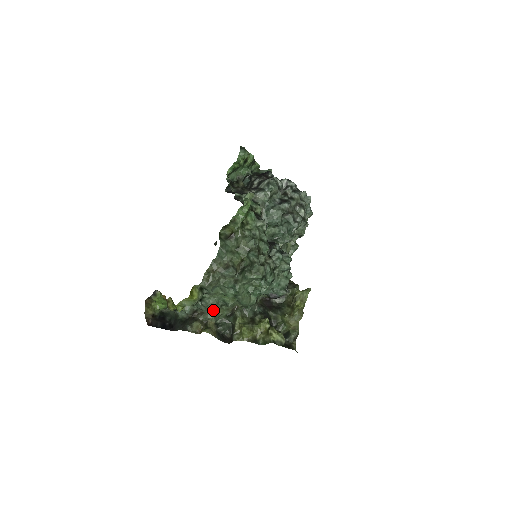
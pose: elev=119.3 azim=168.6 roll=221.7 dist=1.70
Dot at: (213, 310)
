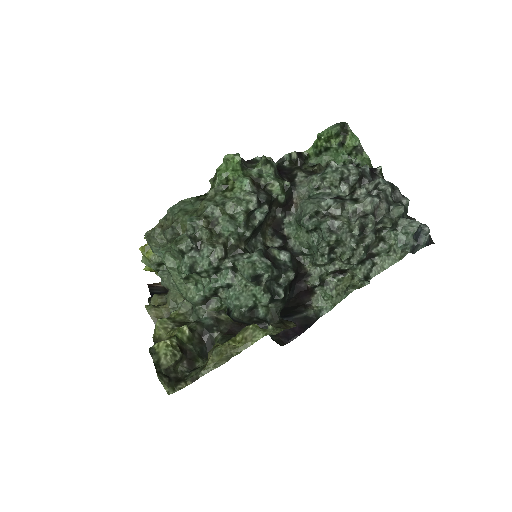
Dot at: (172, 290)
